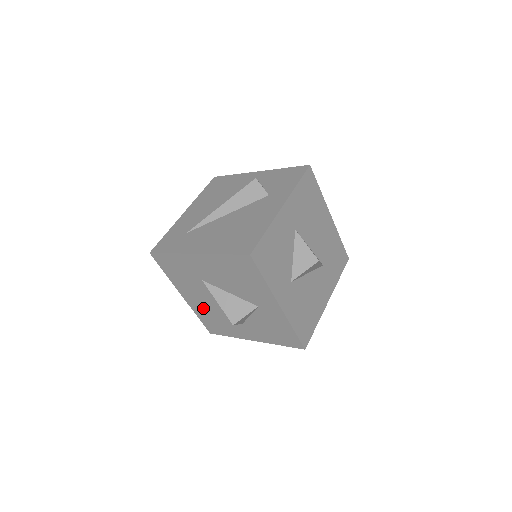
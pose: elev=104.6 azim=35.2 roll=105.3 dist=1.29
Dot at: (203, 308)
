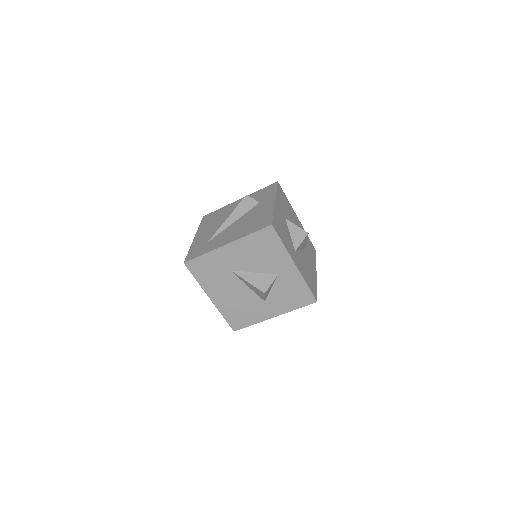
Dot at: (229, 303)
